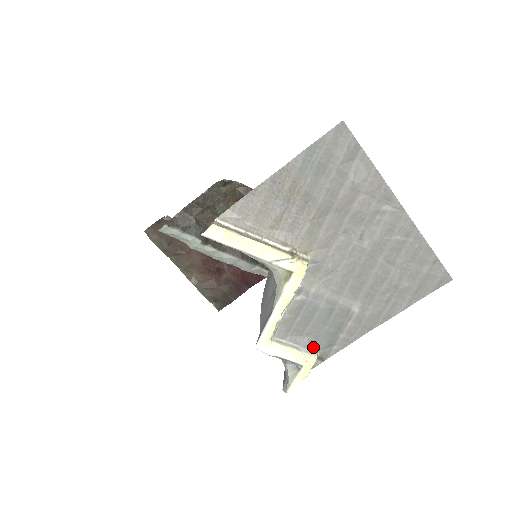
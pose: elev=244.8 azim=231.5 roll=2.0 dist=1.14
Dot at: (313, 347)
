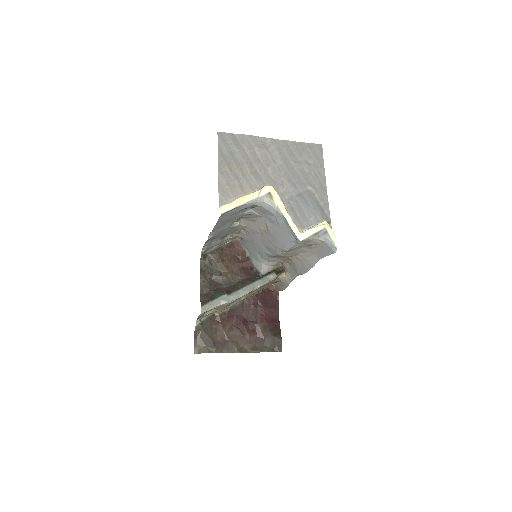
Dot at: (319, 220)
